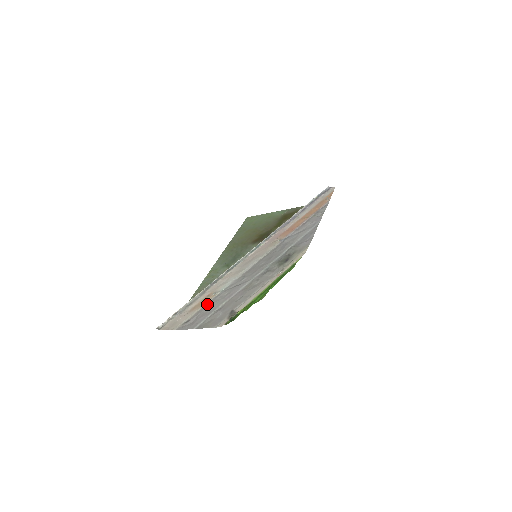
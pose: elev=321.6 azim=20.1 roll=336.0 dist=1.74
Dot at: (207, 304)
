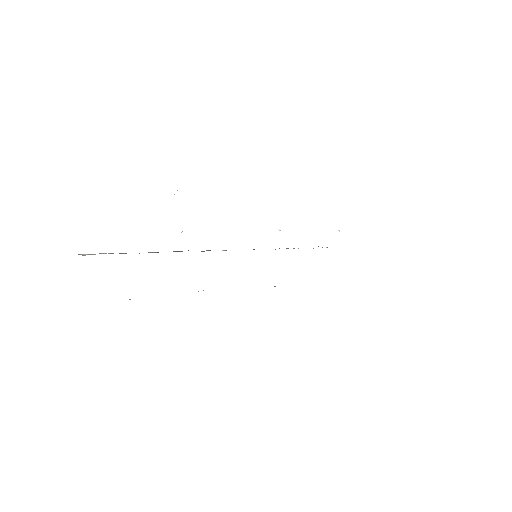
Dot at: occluded
